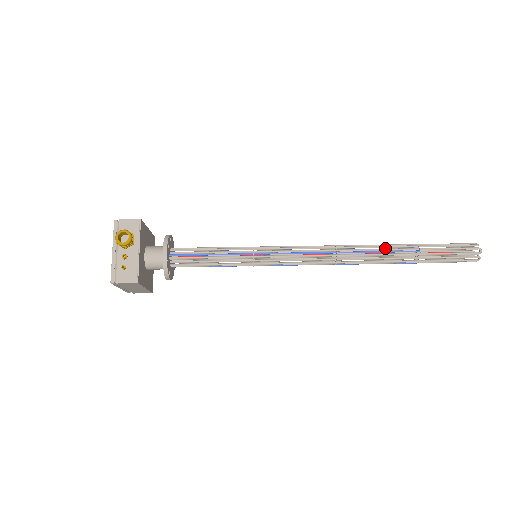
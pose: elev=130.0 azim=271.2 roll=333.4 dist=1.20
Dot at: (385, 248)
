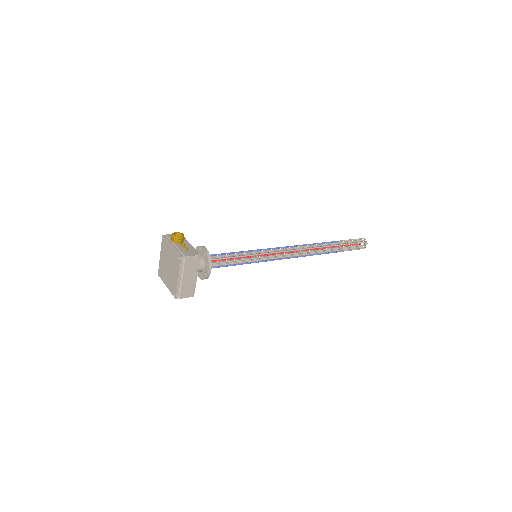
Dot at: occluded
